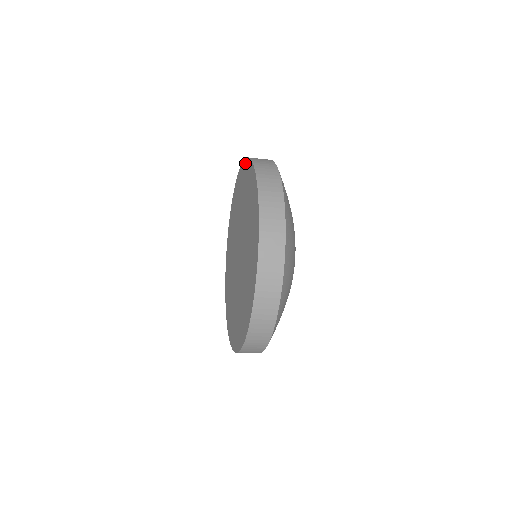
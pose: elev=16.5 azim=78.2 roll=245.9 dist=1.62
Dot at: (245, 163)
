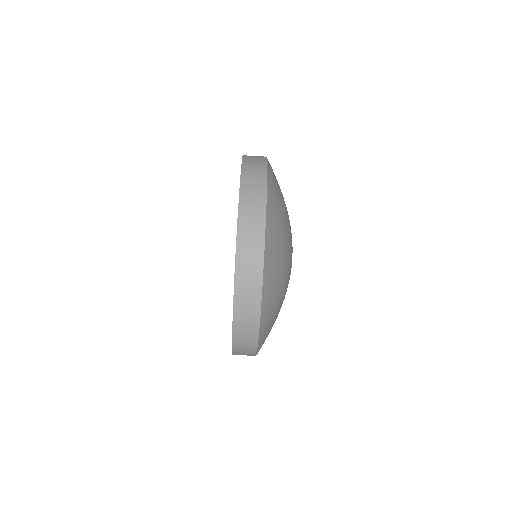
Dot at: occluded
